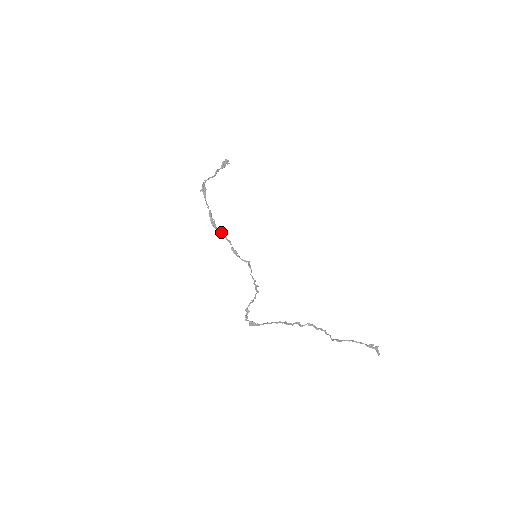
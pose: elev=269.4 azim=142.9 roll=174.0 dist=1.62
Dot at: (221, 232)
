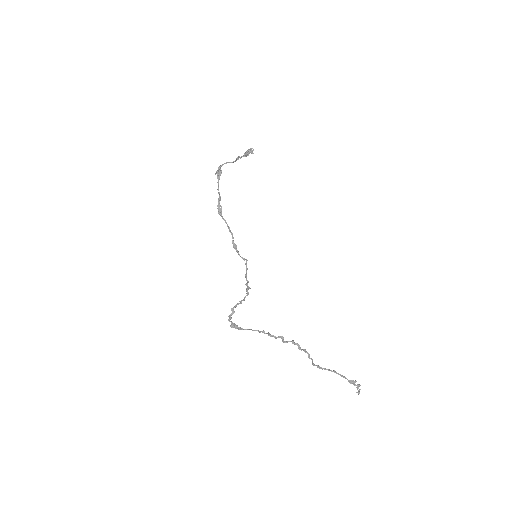
Dot at: (226, 222)
